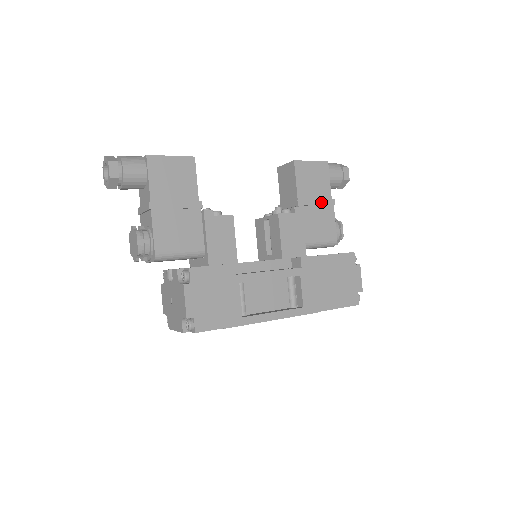
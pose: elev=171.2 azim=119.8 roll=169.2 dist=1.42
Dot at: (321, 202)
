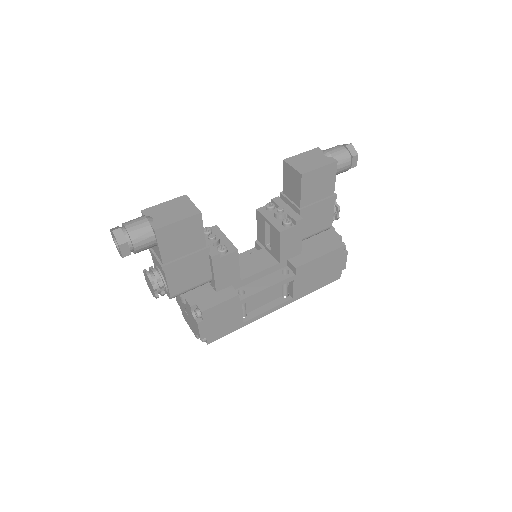
Dot at: (323, 203)
